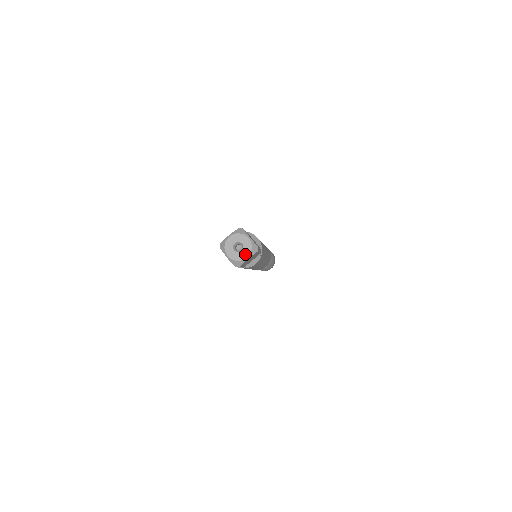
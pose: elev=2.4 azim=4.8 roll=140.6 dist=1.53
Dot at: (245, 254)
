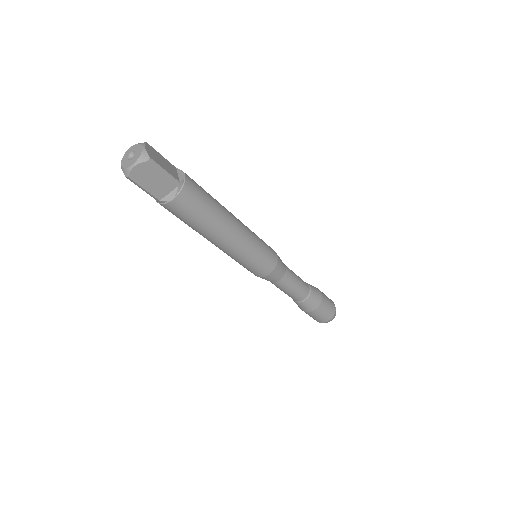
Dot at: (133, 161)
